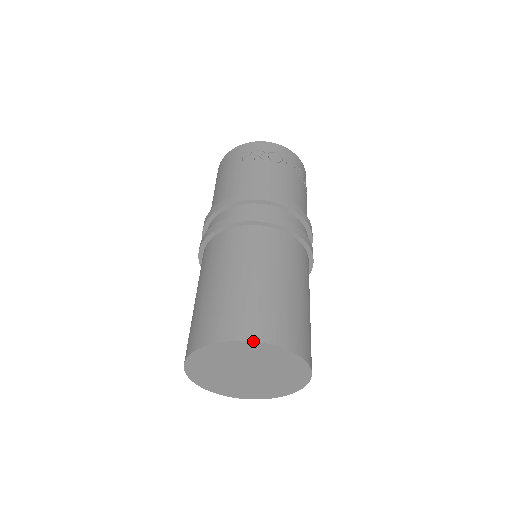
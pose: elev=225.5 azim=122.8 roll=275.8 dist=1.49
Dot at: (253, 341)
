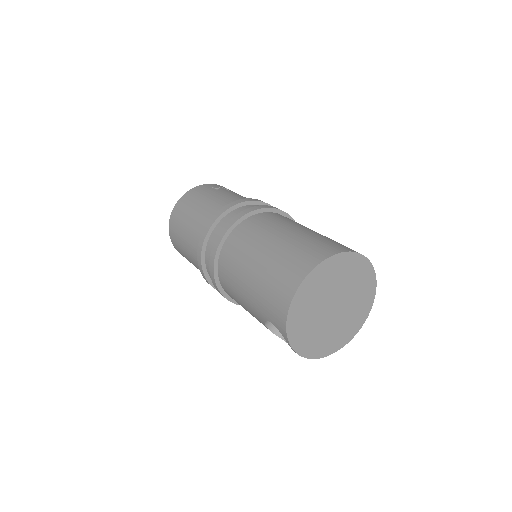
Dot at: occluded
